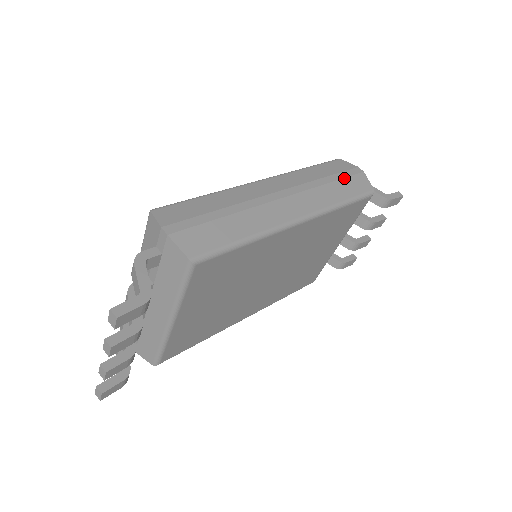
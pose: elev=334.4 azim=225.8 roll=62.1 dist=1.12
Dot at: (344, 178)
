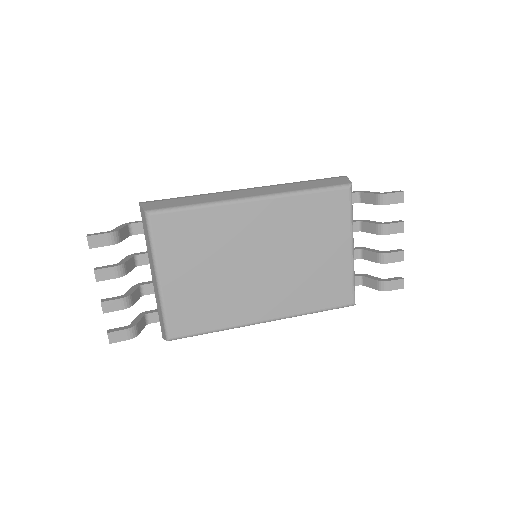
Dot at: (320, 180)
